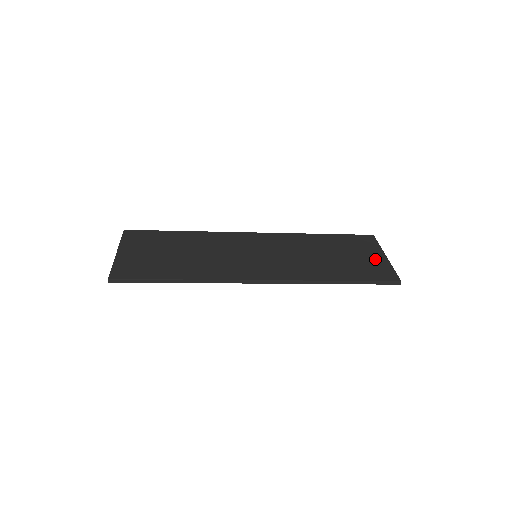
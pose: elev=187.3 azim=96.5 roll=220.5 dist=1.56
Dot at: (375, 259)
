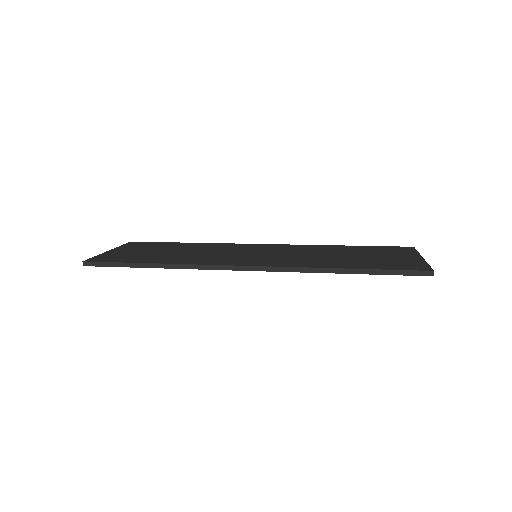
Dot at: (405, 258)
